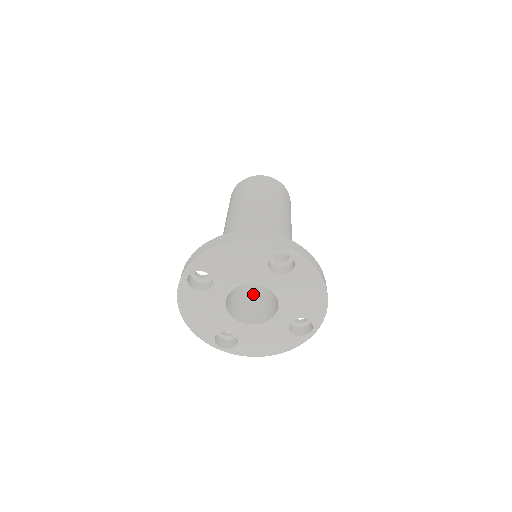
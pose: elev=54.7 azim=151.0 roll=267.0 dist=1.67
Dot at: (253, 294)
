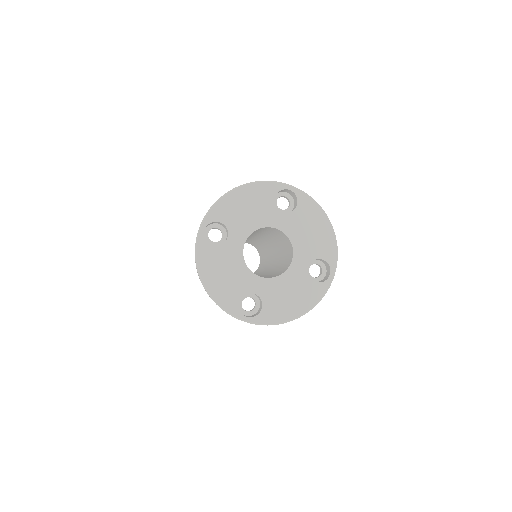
Dot at: occluded
